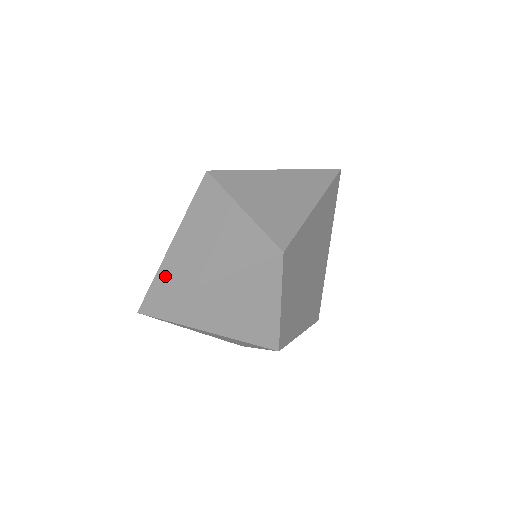
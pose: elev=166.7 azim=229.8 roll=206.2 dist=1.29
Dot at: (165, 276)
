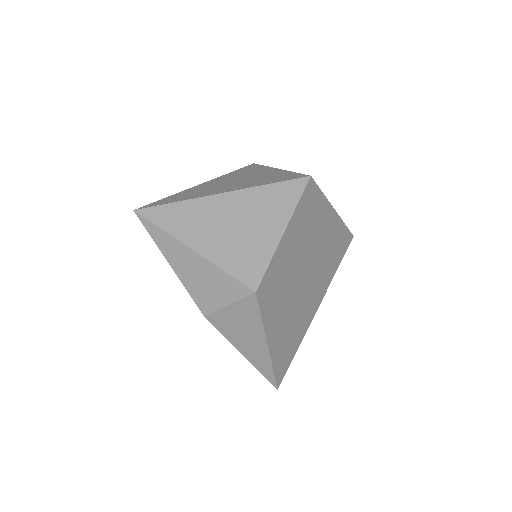
Dot at: (180, 195)
